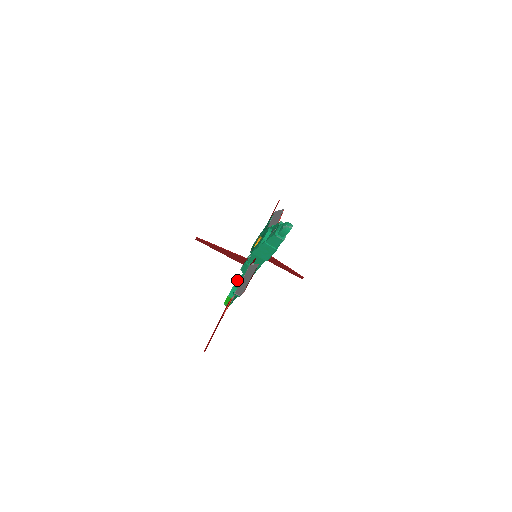
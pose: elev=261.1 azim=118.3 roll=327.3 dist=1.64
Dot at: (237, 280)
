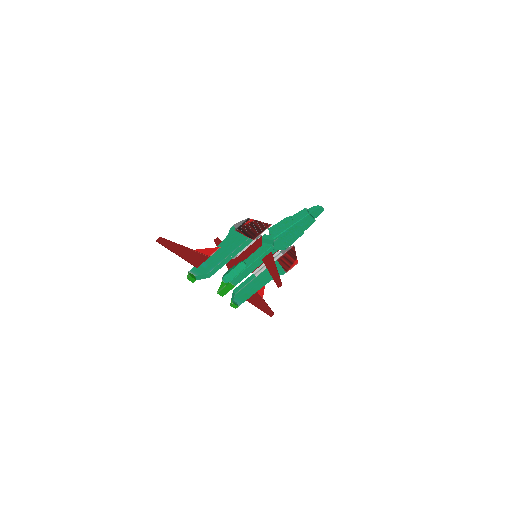
Dot at: (223, 261)
